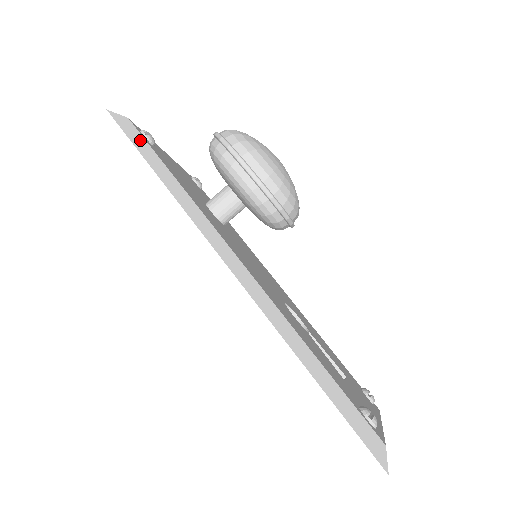
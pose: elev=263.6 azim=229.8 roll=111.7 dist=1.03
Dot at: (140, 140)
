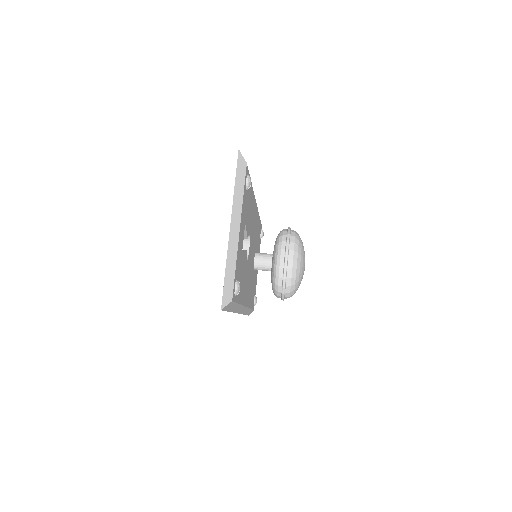
Dot at: occluded
